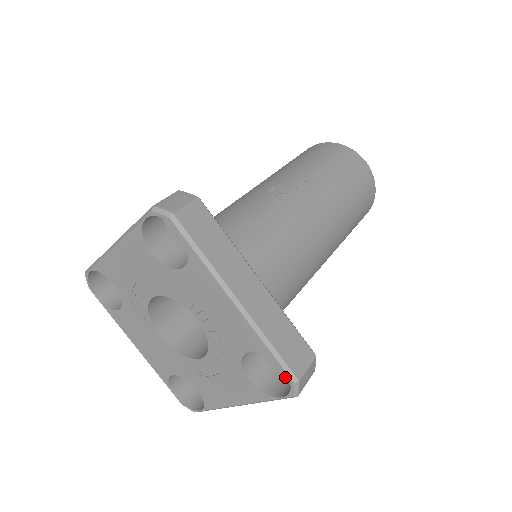
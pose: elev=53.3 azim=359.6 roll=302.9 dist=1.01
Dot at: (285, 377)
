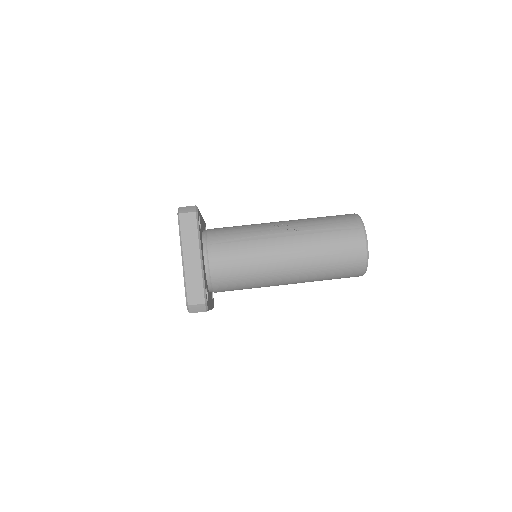
Dot at: occluded
